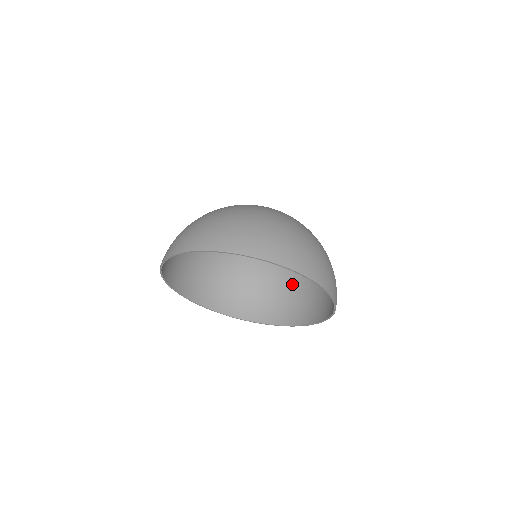
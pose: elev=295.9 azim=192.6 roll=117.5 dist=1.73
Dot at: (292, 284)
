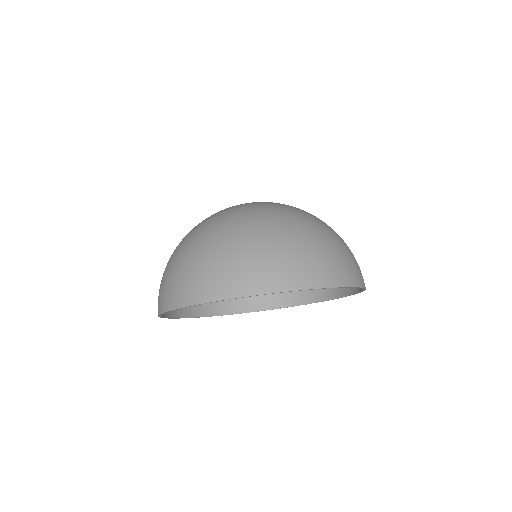
Dot at: occluded
